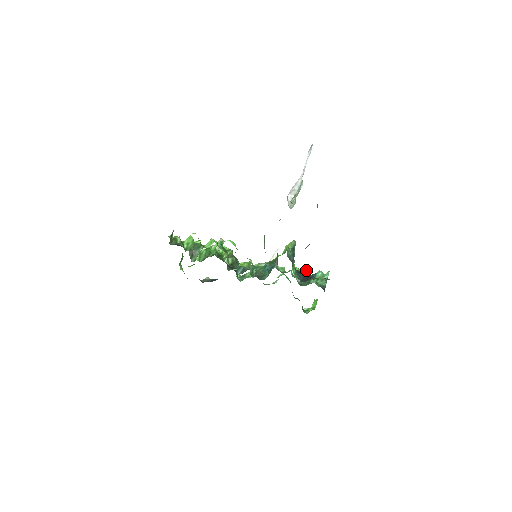
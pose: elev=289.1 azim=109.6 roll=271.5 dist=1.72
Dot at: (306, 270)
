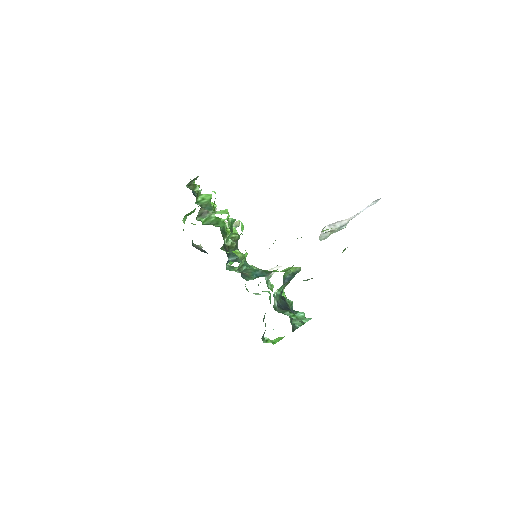
Dot at: (291, 301)
